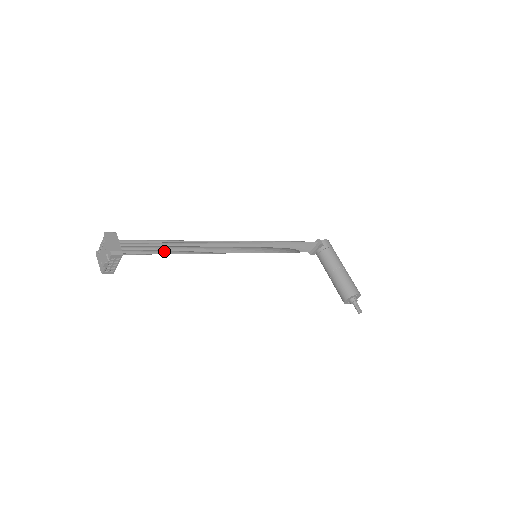
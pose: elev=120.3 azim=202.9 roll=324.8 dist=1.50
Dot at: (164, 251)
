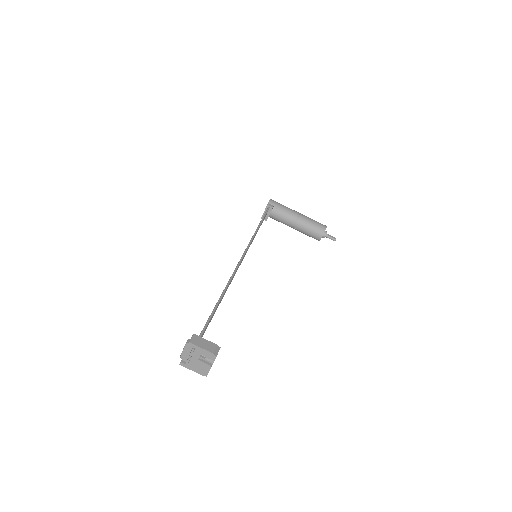
Dot at: (214, 313)
